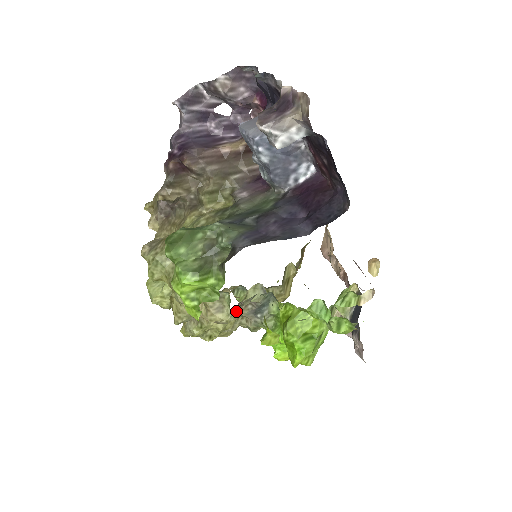
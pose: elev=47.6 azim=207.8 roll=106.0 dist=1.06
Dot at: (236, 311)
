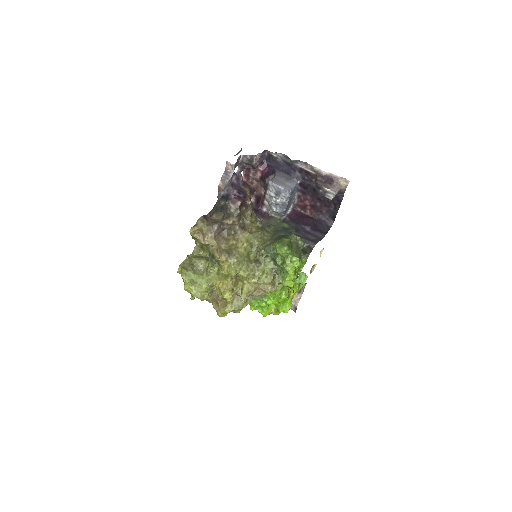
Dot at: (277, 285)
